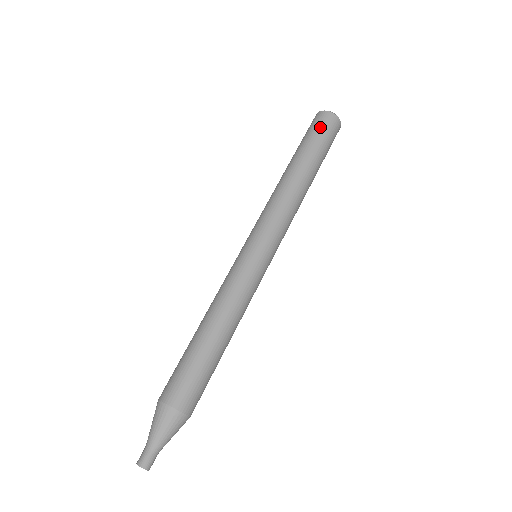
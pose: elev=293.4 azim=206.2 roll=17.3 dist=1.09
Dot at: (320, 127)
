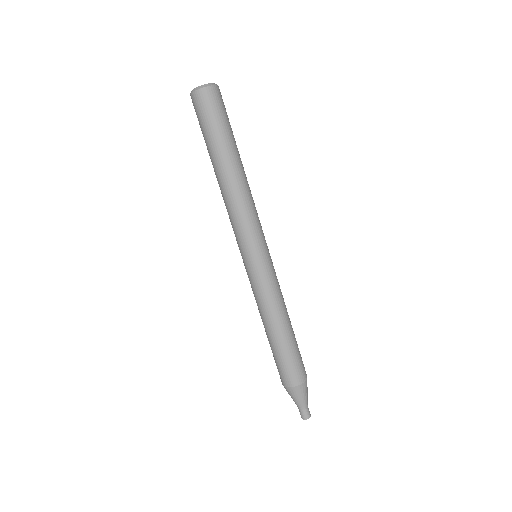
Dot at: (220, 109)
